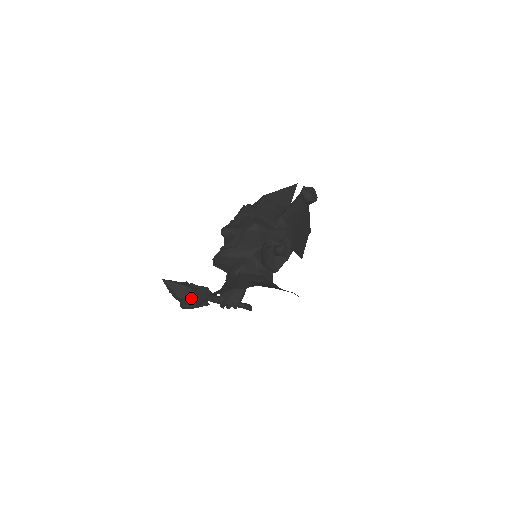
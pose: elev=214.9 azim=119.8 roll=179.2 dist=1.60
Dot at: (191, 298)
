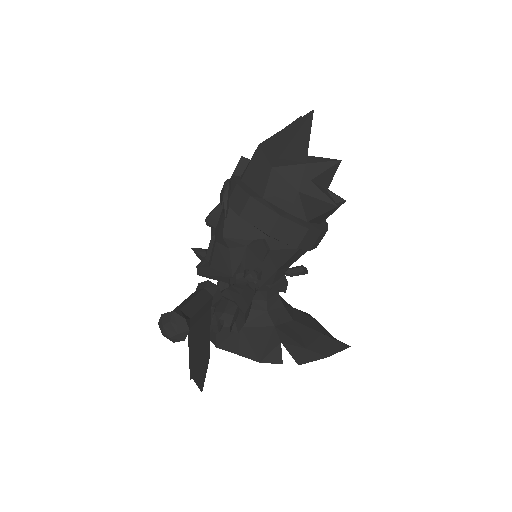
Dot at: occluded
